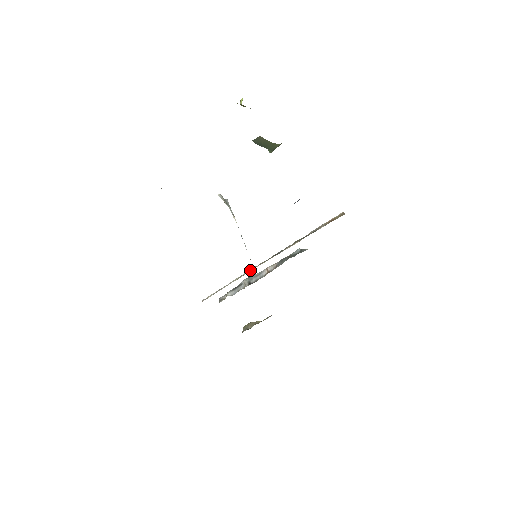
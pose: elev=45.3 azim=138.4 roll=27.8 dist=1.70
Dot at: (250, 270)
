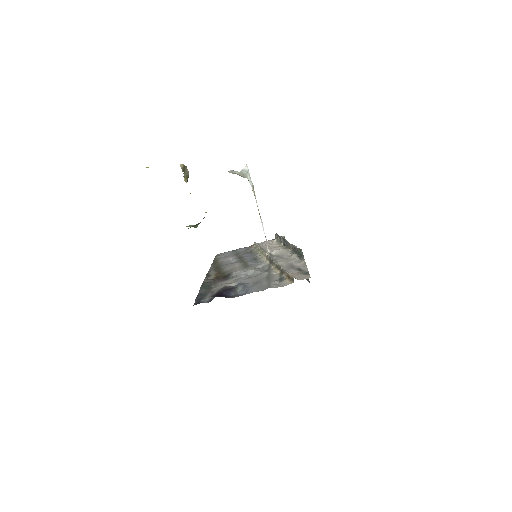
Dot at: (264, 254)
